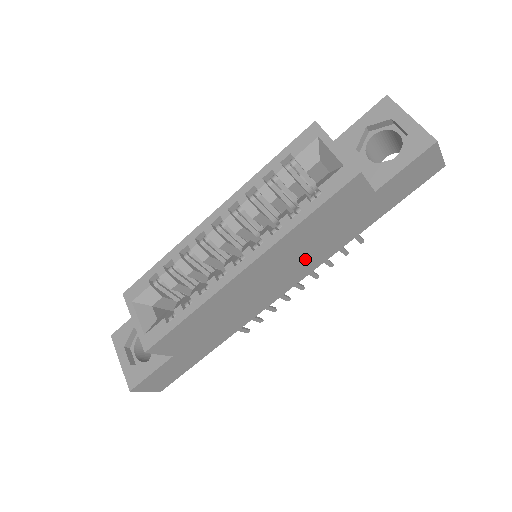
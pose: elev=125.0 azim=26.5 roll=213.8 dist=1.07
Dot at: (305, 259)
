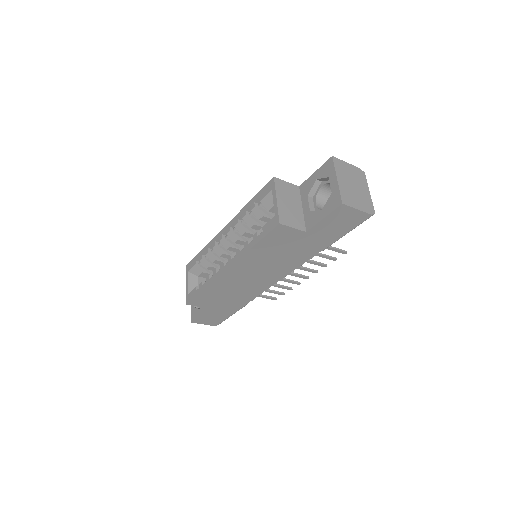
Dot at: (276, 266)
